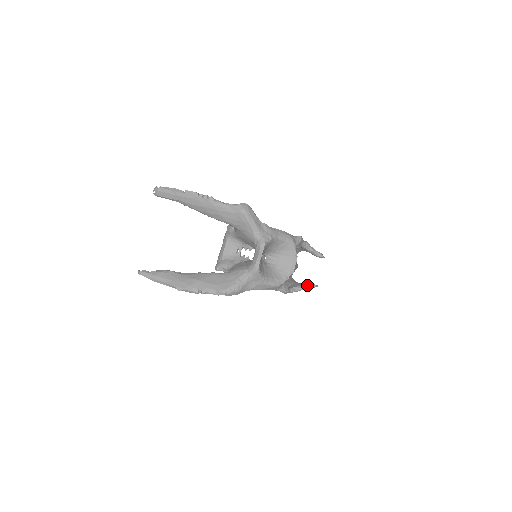
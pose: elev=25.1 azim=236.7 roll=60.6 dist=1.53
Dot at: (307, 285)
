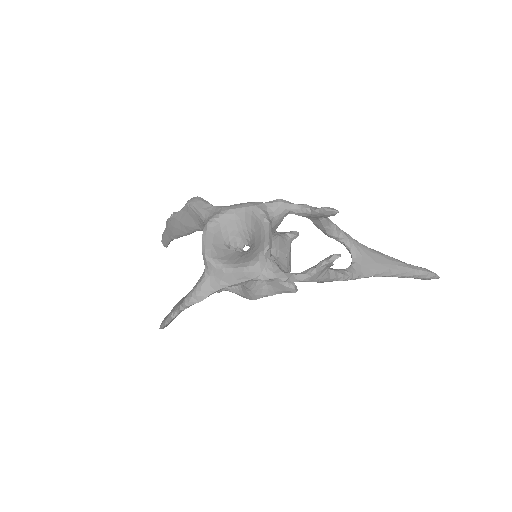
Dot at: (323, 260)
